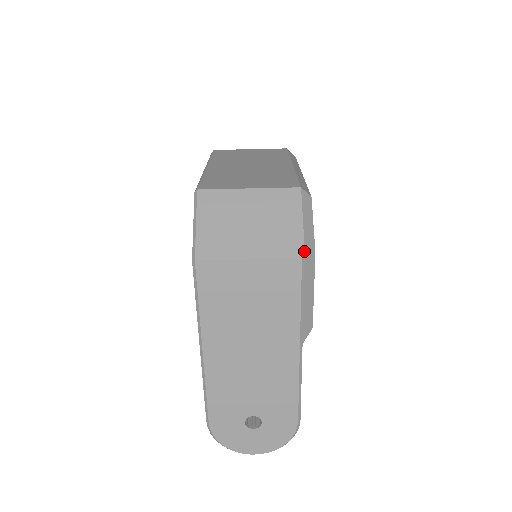
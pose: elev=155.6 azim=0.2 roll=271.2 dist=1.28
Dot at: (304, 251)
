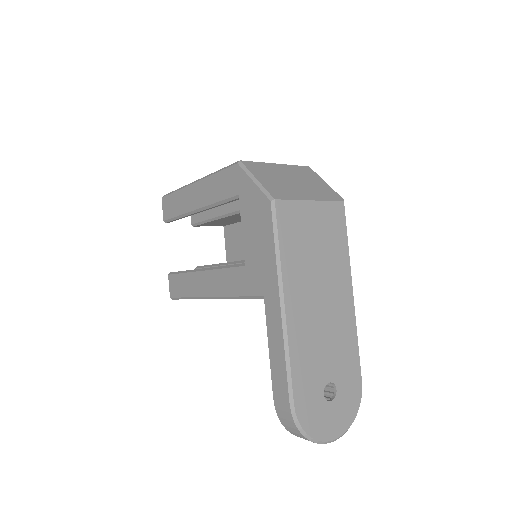
Dot at: (342, 198)
